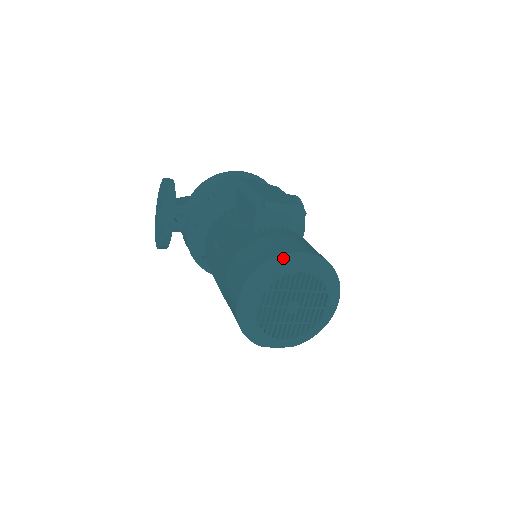
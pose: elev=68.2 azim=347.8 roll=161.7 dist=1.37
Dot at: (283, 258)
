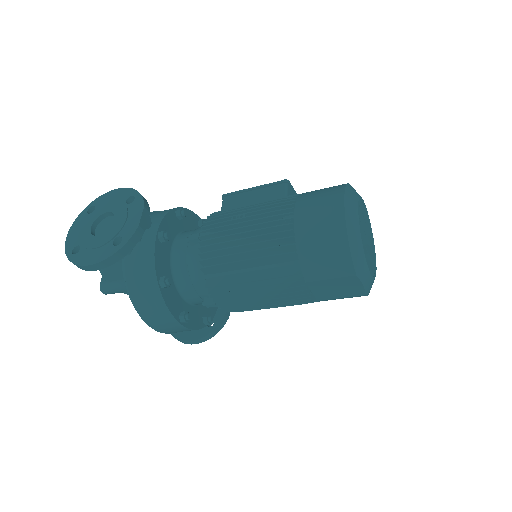
Dot at: occluded
